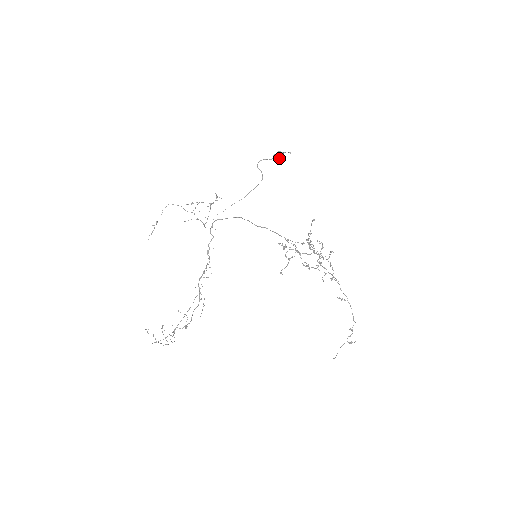
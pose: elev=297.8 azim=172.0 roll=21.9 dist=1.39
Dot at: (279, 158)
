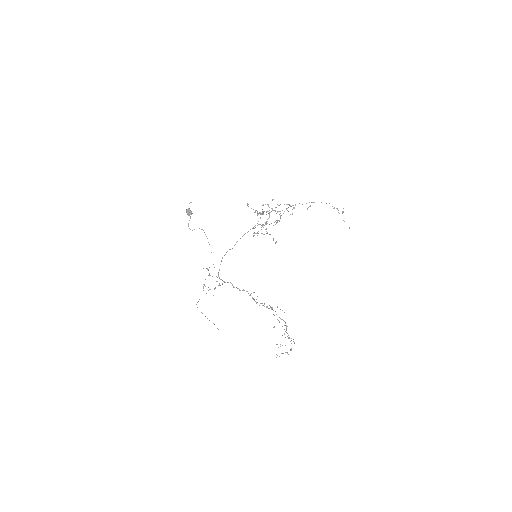
Dot at: (191, 212)
